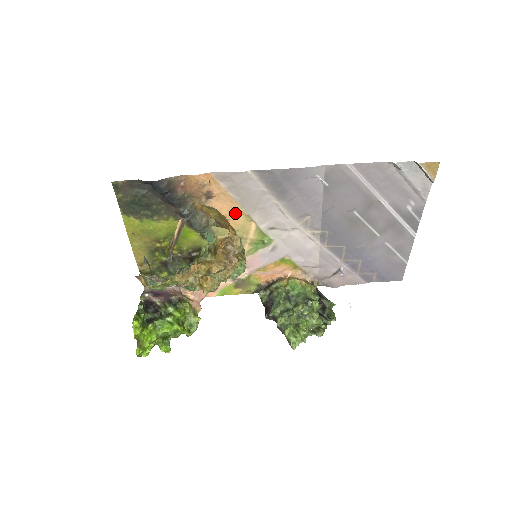
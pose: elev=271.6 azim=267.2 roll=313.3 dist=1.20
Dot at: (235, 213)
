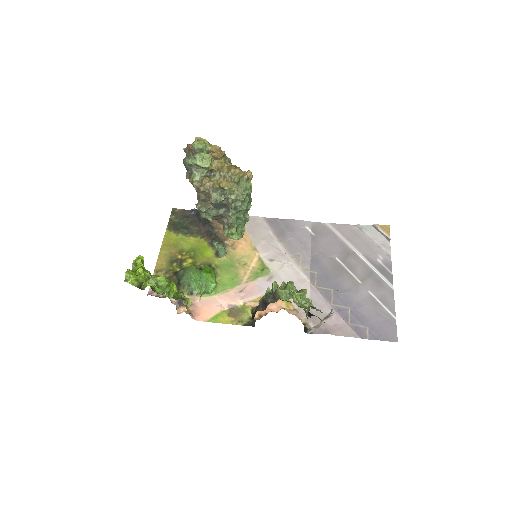
Dot at: (245, 243)
